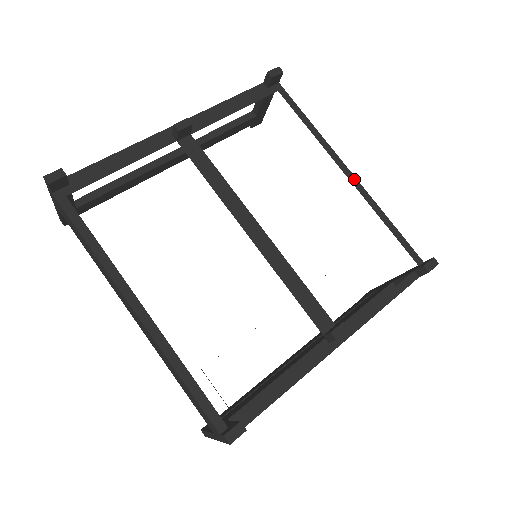
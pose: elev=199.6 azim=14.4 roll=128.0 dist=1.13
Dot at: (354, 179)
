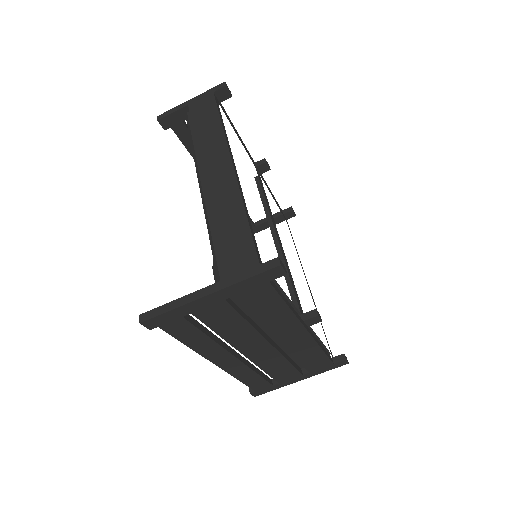
Dot at: occluded
